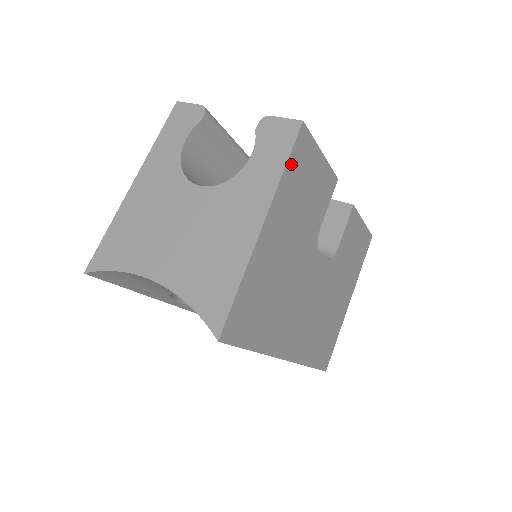
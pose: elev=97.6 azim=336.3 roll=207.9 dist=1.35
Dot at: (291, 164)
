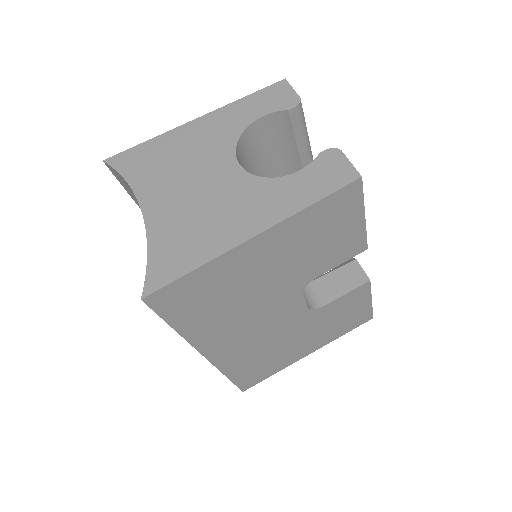
Dot at: (322, 205)
